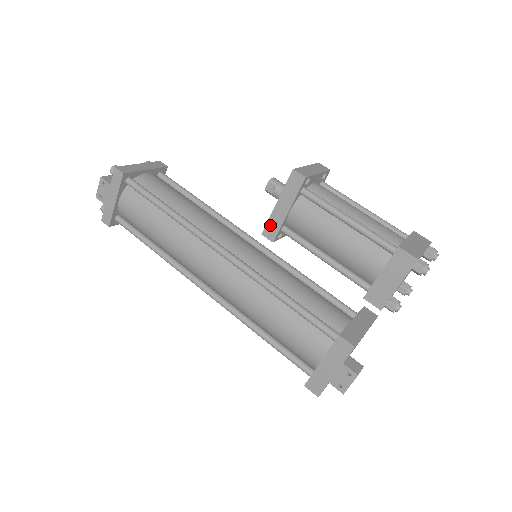
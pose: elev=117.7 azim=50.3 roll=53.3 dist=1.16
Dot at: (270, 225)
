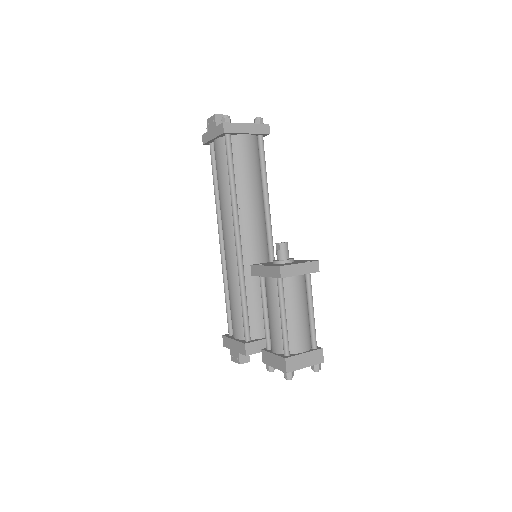
Dot at: (256, 268)
